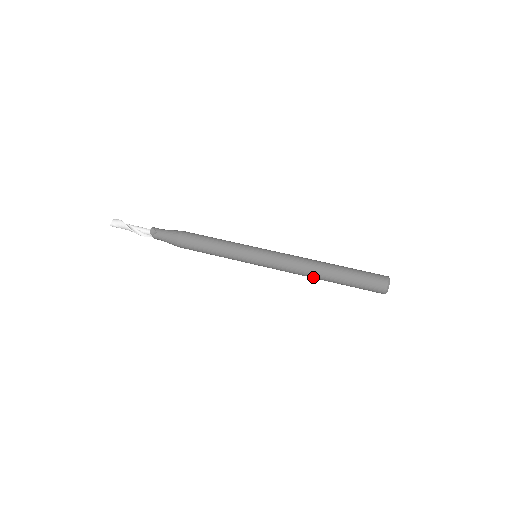
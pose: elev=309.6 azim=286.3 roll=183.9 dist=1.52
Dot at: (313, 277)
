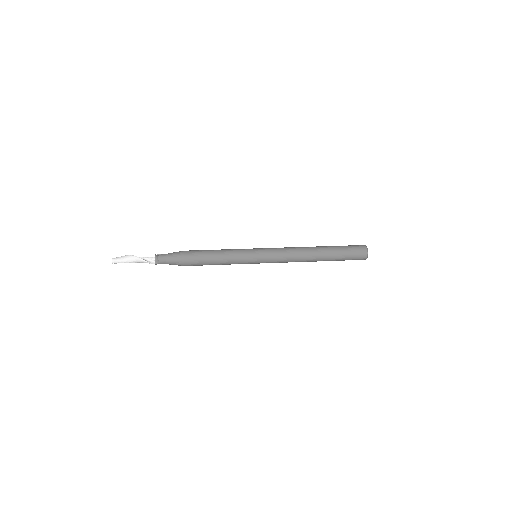
Dot at: (309, 254)
